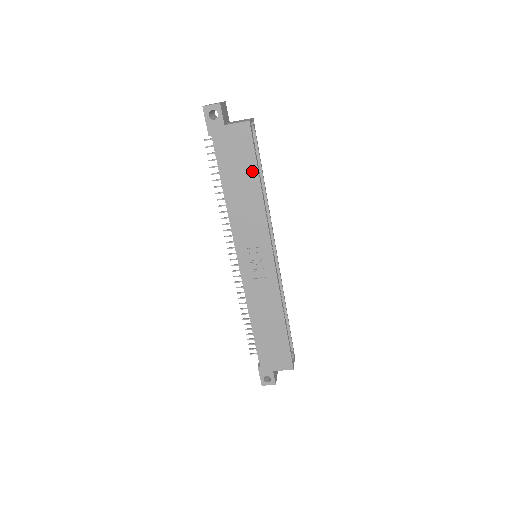
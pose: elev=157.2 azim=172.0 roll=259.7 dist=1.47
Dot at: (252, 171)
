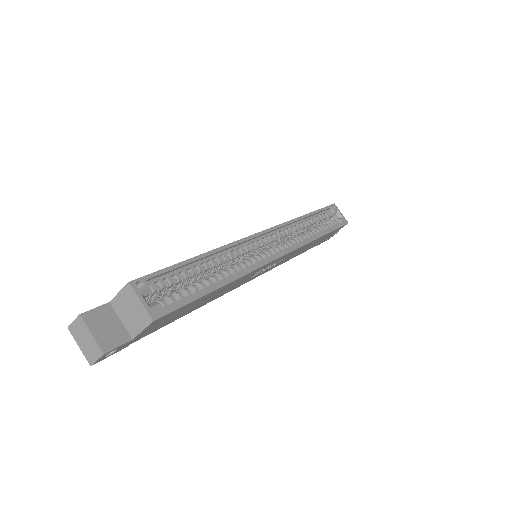
Dot at: (202, 298)
